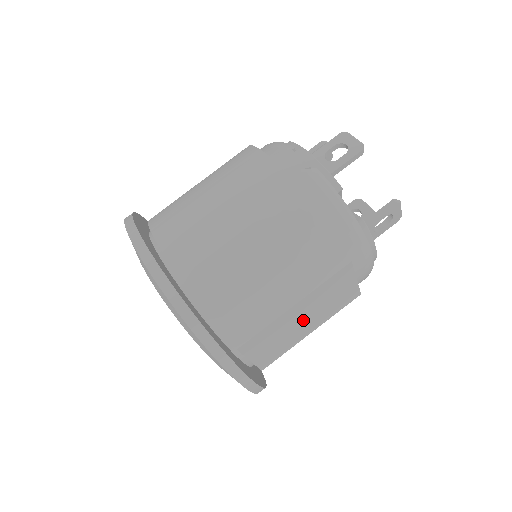
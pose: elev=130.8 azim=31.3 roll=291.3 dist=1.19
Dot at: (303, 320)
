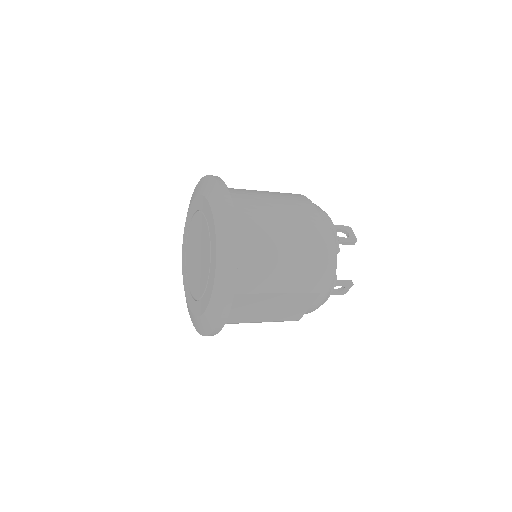
Dot at: (269, 308)
